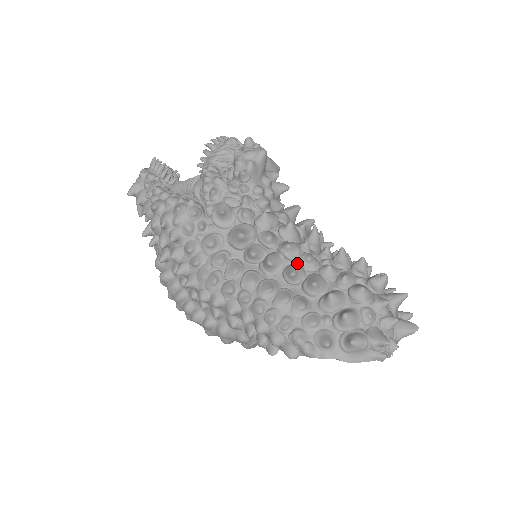
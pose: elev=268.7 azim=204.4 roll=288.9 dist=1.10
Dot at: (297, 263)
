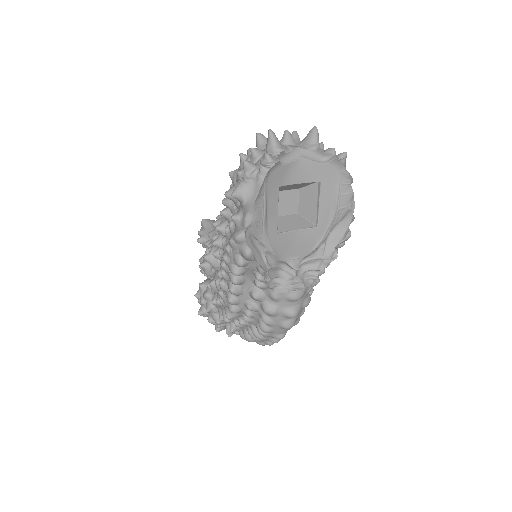
Dot at: occluded
